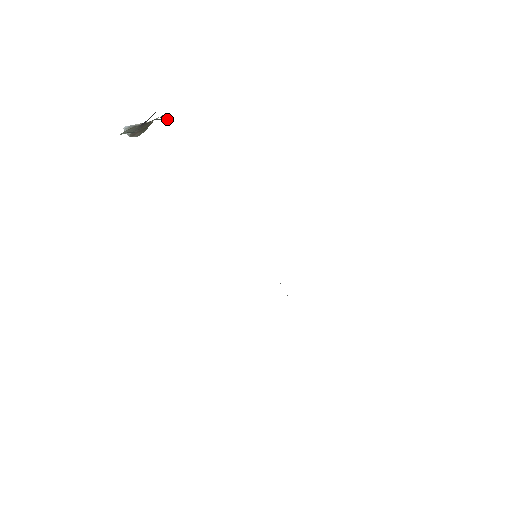
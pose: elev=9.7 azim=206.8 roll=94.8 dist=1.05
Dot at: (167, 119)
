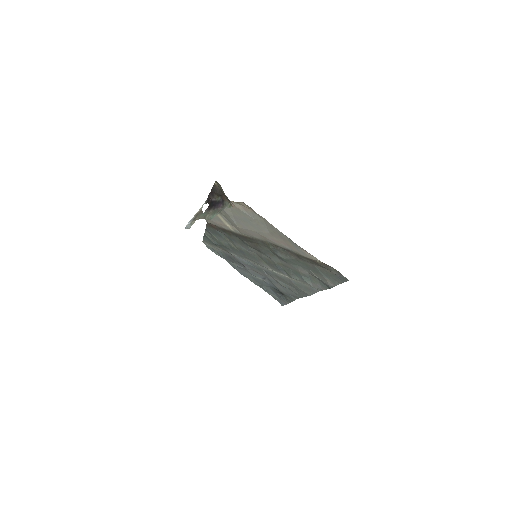
Dot at: occluded
